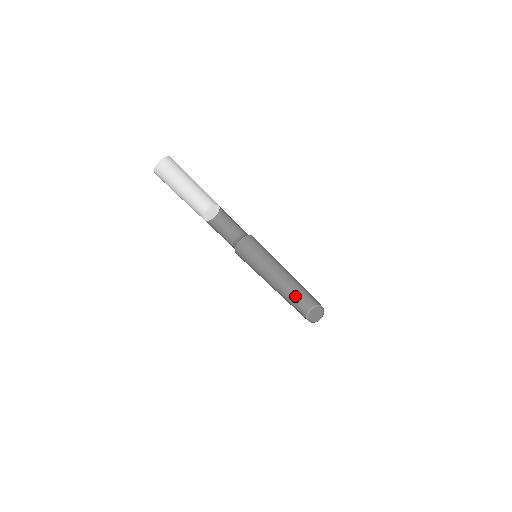
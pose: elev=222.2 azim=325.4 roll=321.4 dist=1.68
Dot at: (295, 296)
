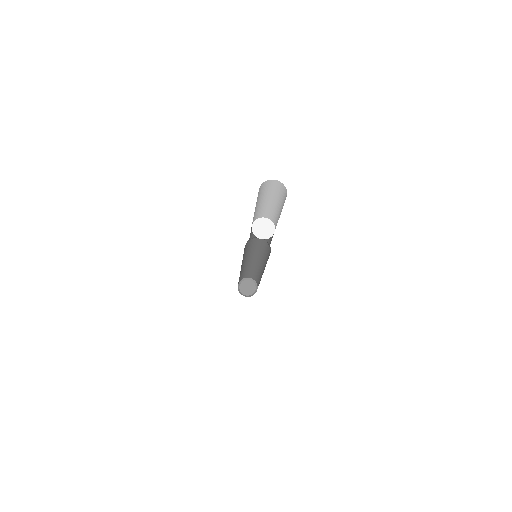
Dot at: (240, 275)
